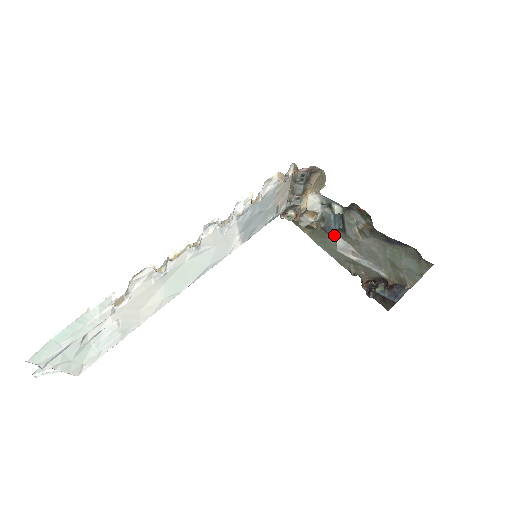
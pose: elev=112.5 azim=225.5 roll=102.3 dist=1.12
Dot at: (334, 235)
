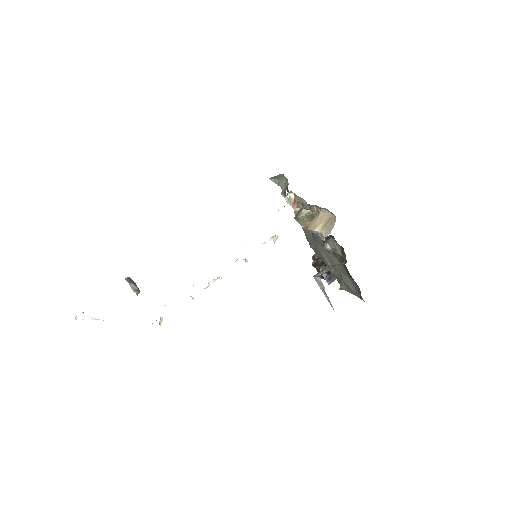
Dot at: occluded
